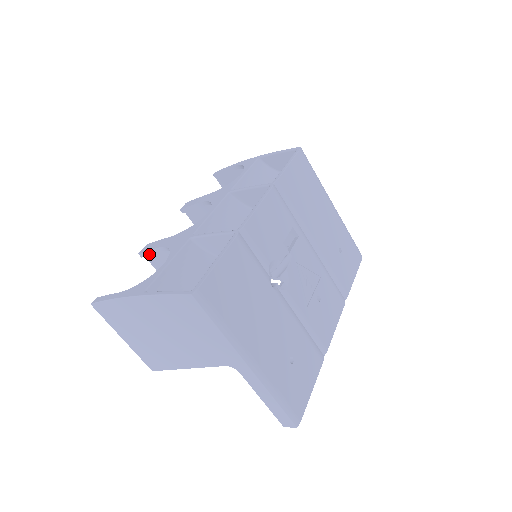
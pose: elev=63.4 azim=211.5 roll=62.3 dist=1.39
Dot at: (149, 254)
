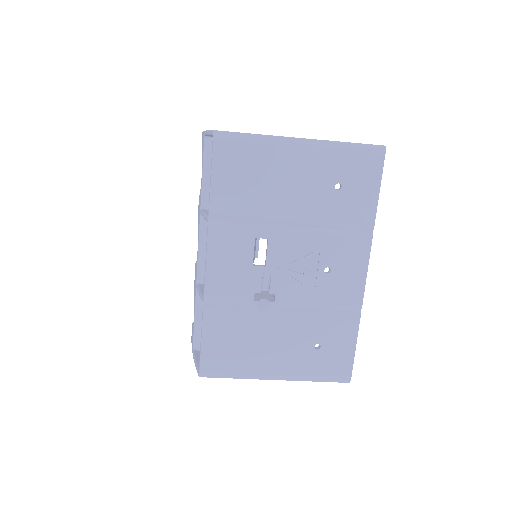
Dot at: occluded
